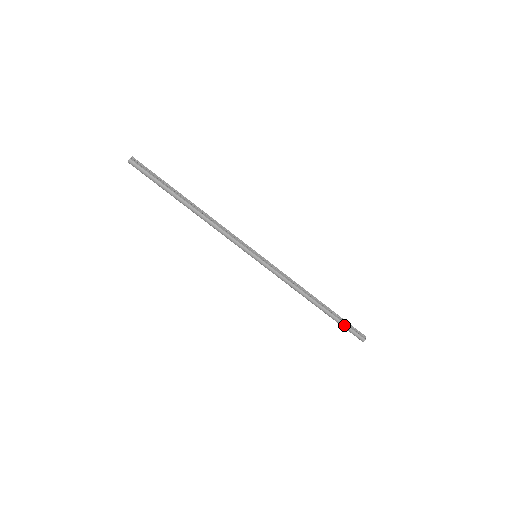
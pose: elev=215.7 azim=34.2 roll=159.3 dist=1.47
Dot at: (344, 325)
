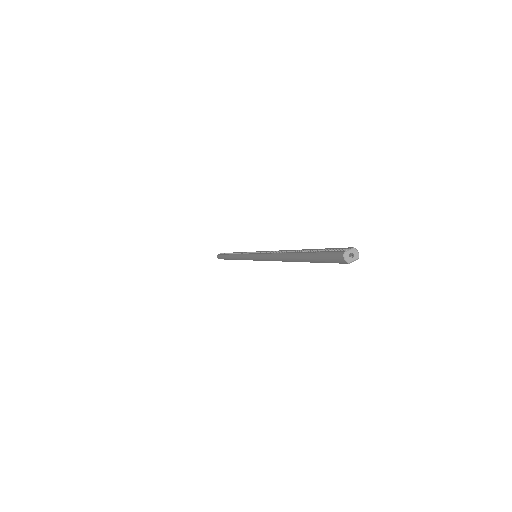
Dot at: (315, 256)
